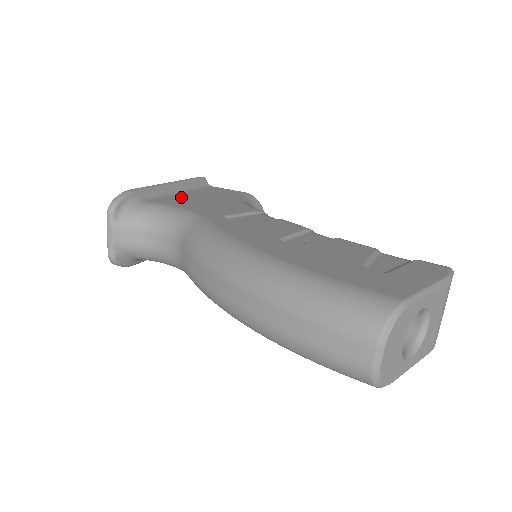
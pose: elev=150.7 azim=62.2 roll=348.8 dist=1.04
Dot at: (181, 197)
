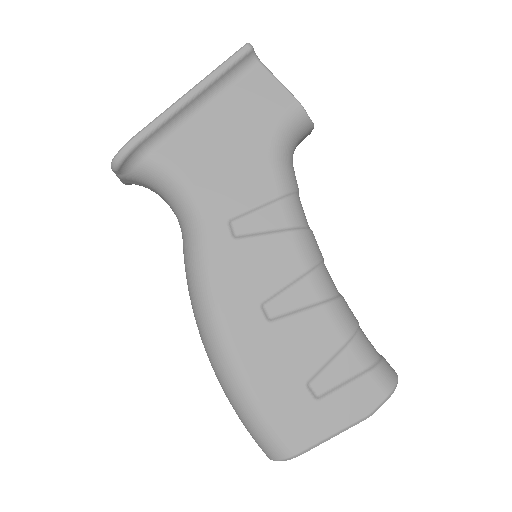
Dot at: (200, 131)
